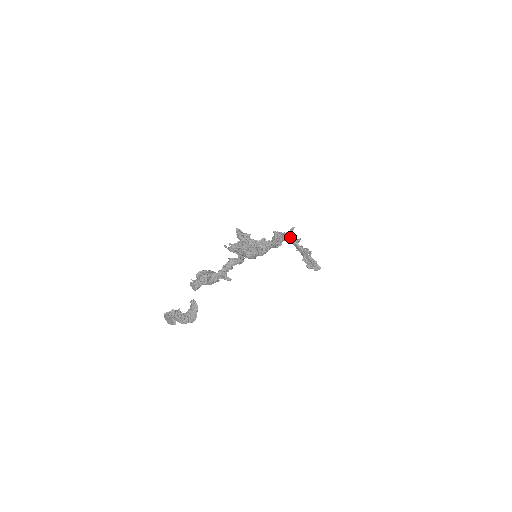
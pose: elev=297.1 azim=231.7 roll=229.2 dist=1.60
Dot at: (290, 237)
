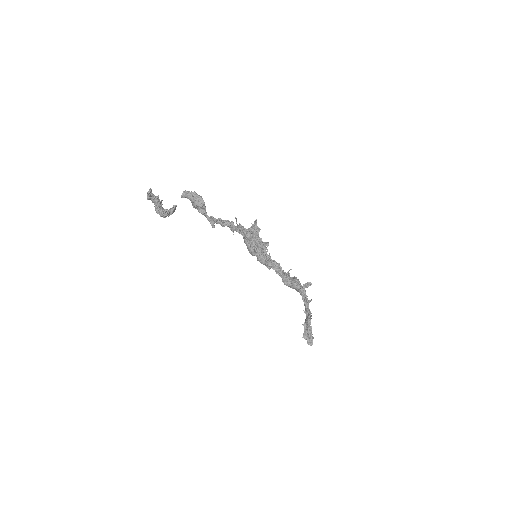
Dot at: (304, 291)
